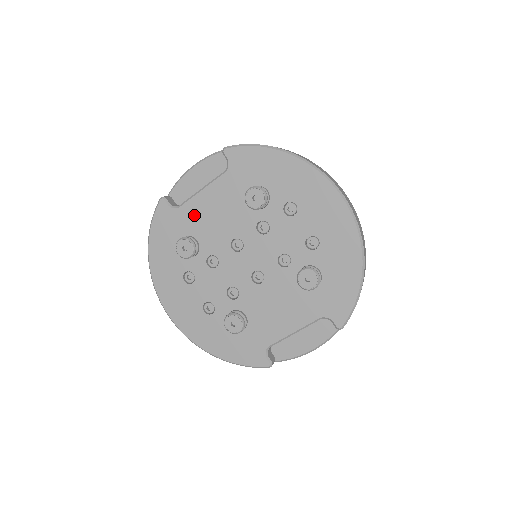
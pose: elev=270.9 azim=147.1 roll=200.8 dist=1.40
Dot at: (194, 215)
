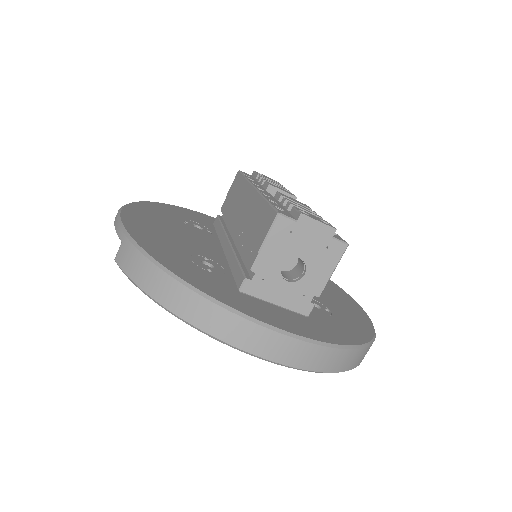
Dot at: occluded
